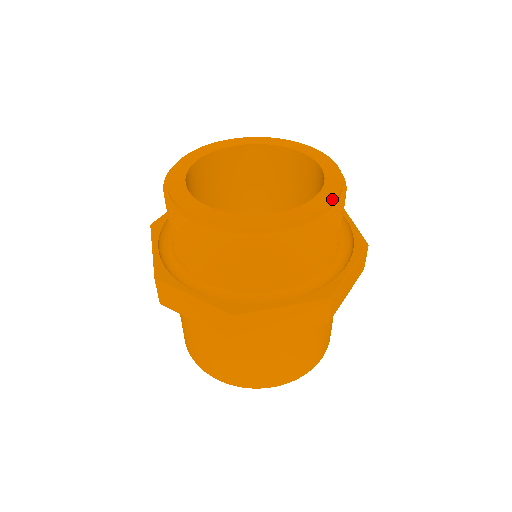
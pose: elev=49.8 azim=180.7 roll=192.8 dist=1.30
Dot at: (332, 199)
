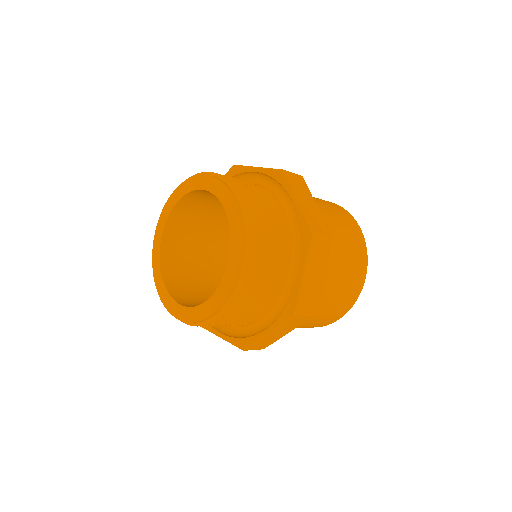
Dot at: (211, 312)
